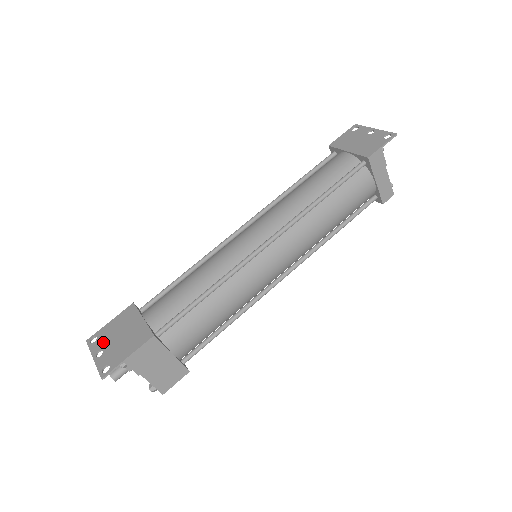
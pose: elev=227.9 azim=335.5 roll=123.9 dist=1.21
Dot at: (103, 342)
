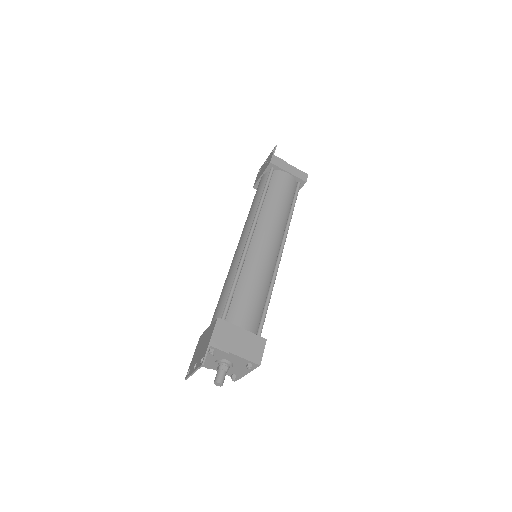
Dot at: (194, 363)
